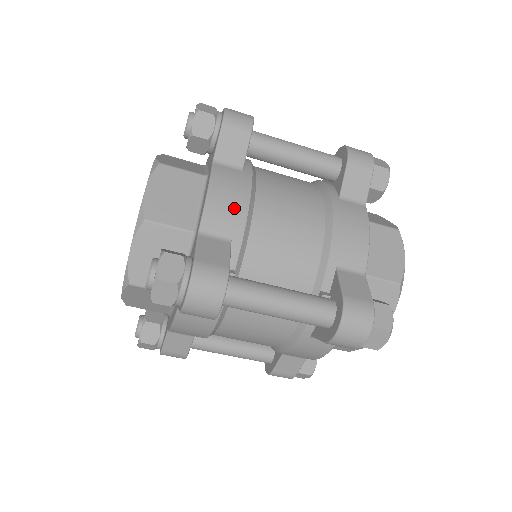
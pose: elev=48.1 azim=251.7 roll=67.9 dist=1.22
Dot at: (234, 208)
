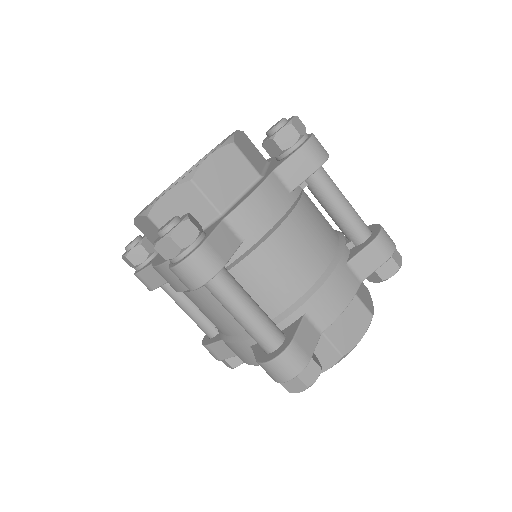
Dot at: occluded
